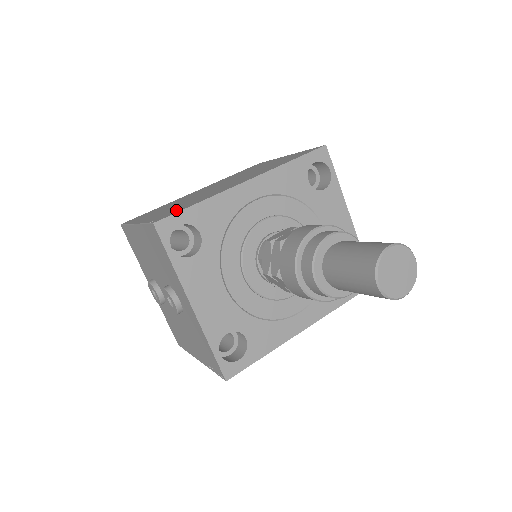
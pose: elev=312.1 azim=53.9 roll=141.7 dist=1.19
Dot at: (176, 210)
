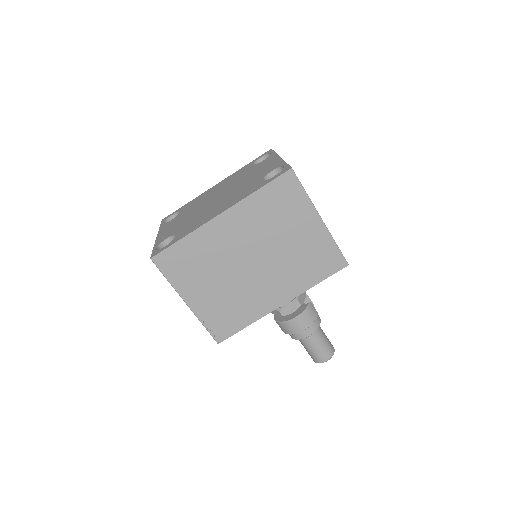
Dot at: (229, 324)
